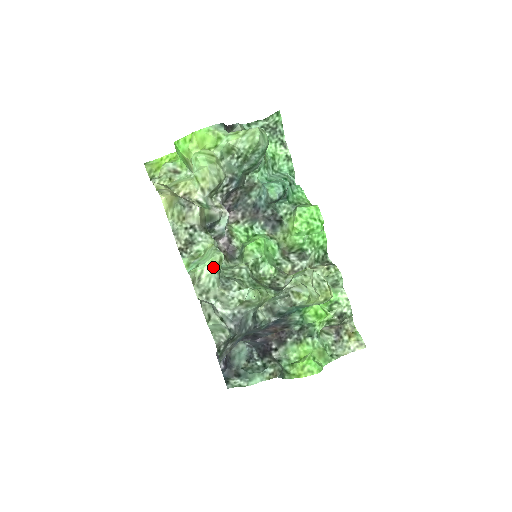
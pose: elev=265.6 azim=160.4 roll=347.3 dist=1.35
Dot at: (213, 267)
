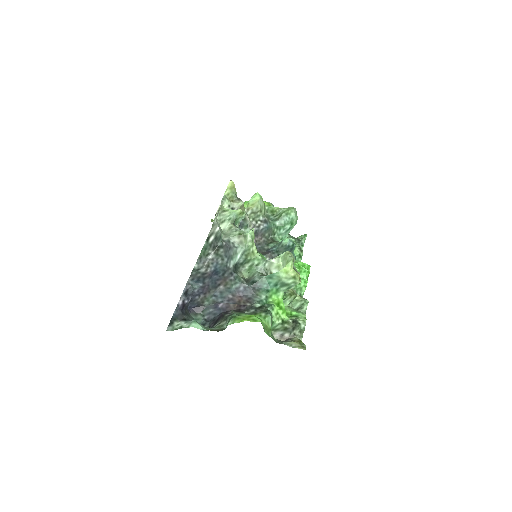
Dot at: (236, 211)
